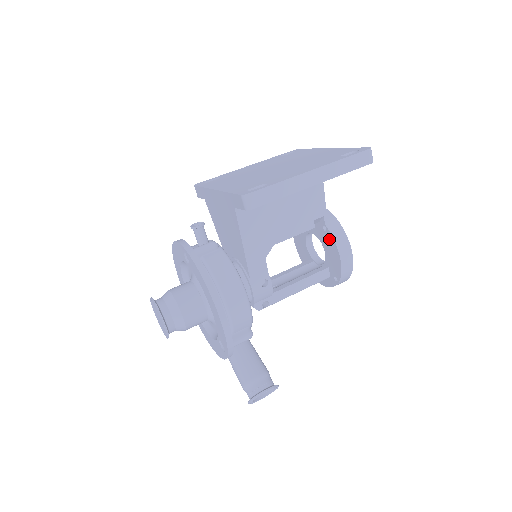
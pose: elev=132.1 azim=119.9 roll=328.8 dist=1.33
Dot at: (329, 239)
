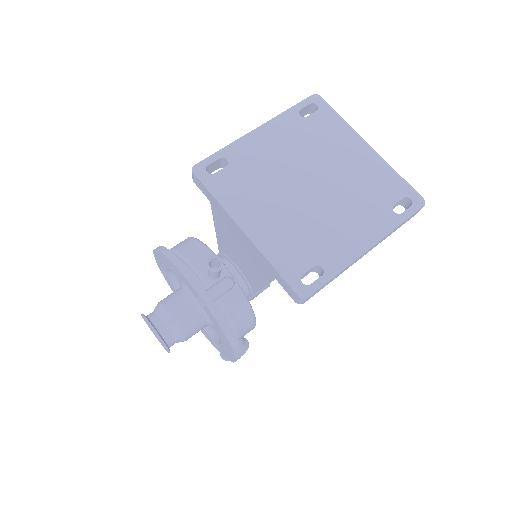
Dot at: occluded
